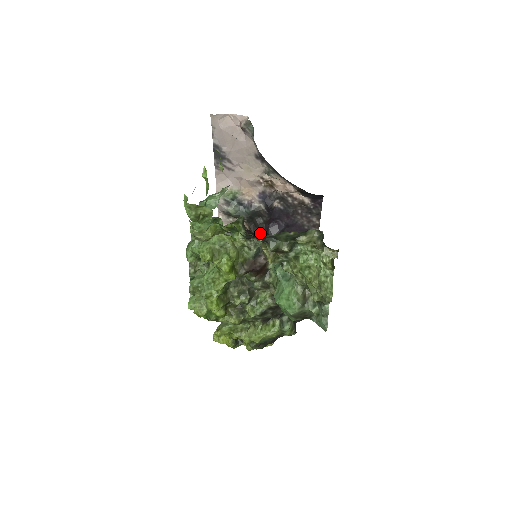
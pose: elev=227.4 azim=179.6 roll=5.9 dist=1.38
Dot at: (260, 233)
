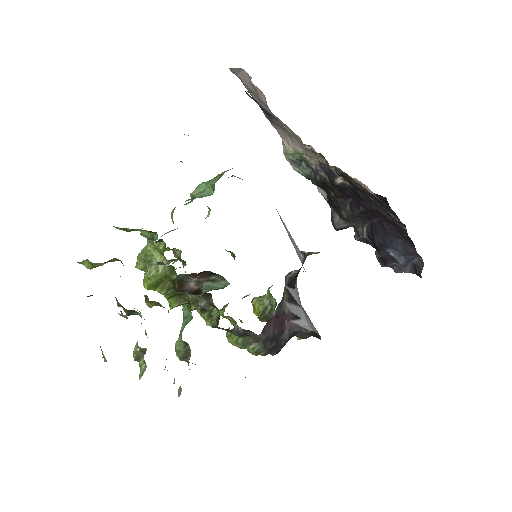
Dot at: (335, 206)
